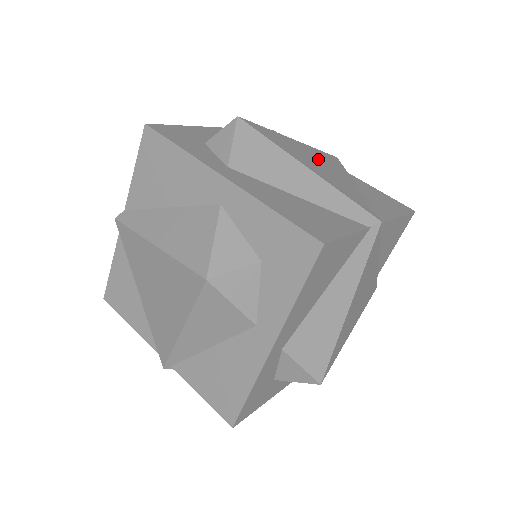
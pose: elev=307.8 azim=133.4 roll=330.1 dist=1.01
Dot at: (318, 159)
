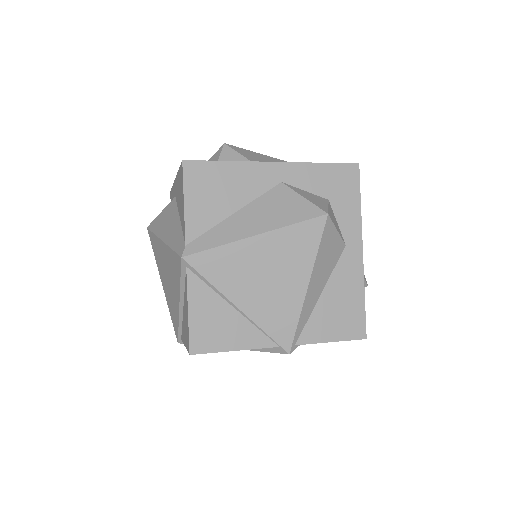
Dot at: occluded
